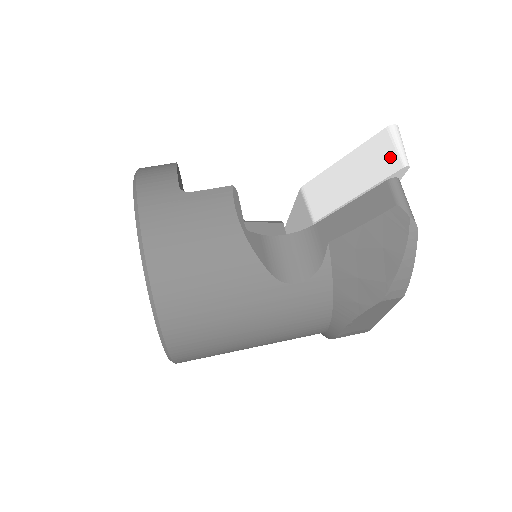
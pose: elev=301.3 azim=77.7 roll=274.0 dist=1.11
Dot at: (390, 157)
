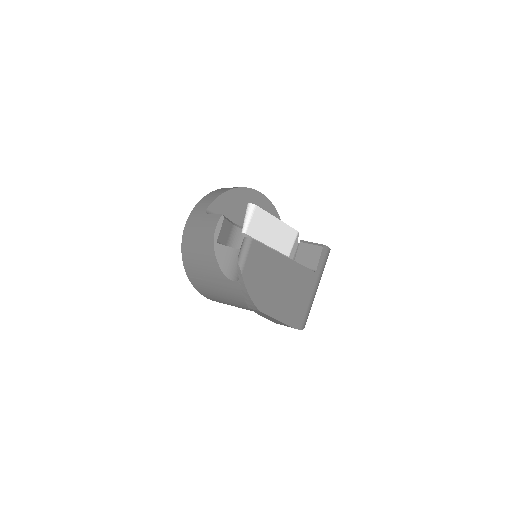
Dot at: occluded
